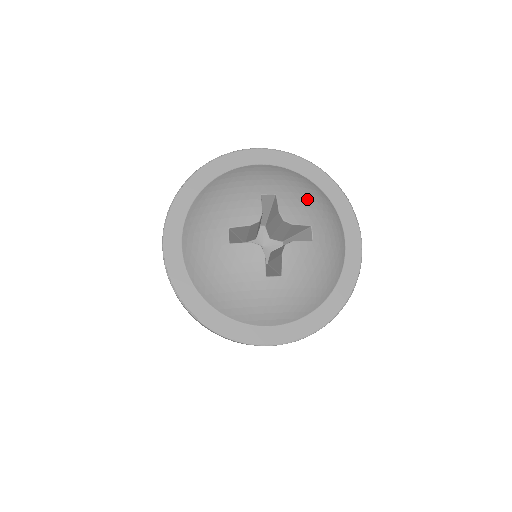
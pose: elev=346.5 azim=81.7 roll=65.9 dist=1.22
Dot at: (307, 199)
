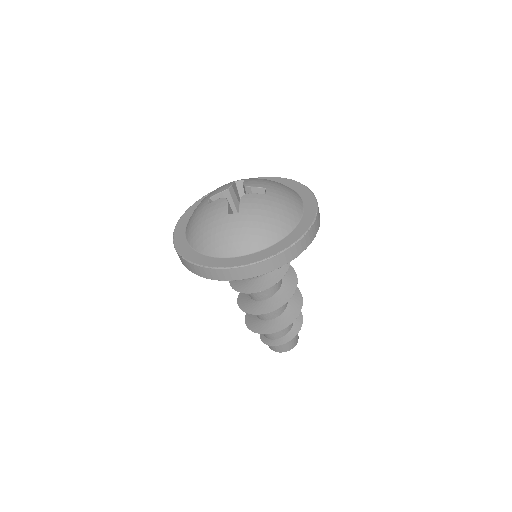
Dot at: (268, 181)
